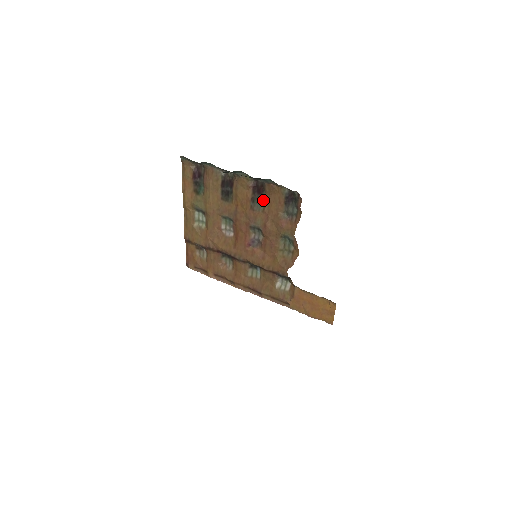
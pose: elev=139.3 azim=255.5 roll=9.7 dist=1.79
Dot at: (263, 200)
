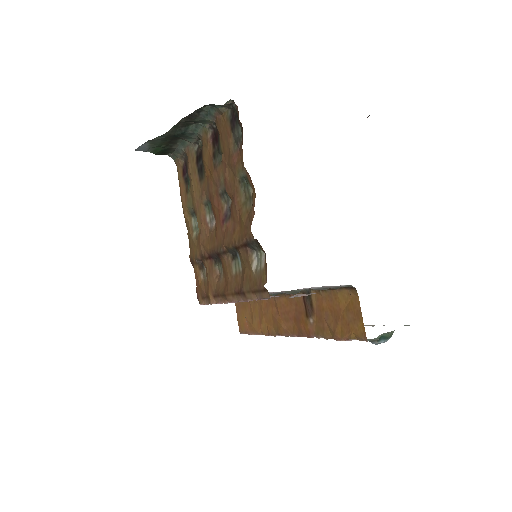
Dot at: (220, 147)
